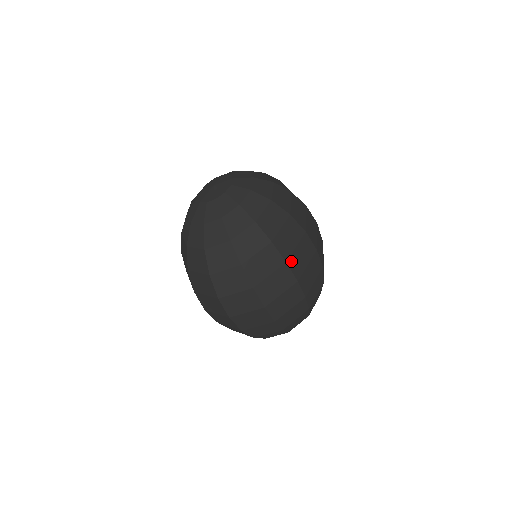
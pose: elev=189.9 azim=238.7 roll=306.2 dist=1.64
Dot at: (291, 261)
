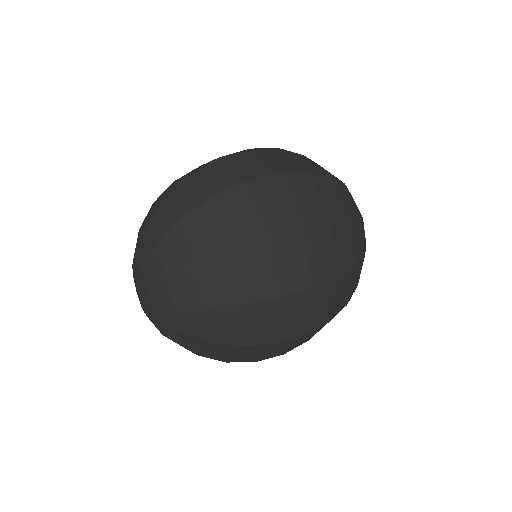
Dot at: (279, 336)
